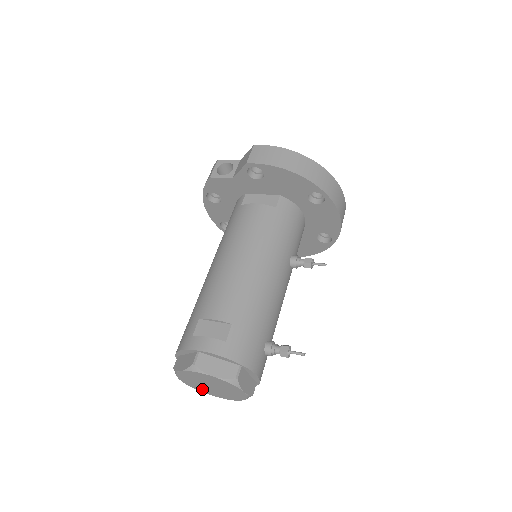
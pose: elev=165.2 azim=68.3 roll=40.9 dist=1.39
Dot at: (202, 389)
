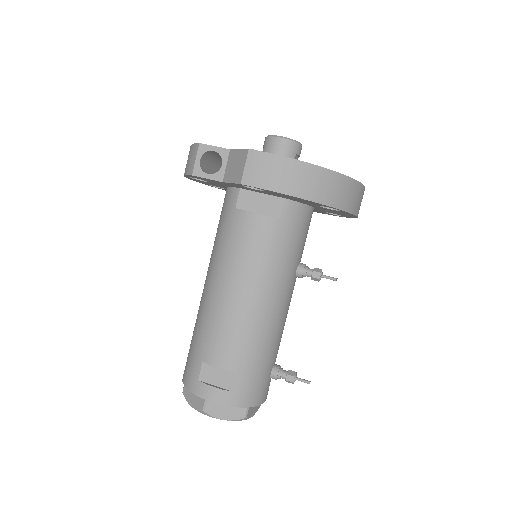
Dot at: occluded
